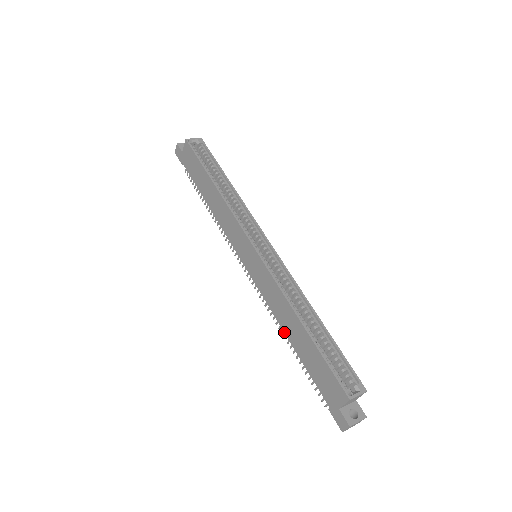
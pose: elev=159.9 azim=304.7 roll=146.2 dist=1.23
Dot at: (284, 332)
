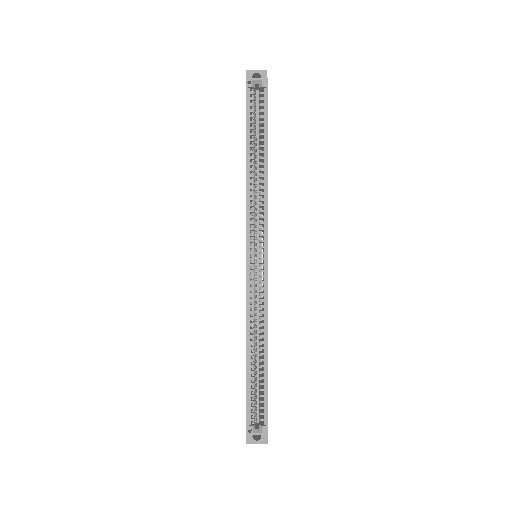
Dot at: occluded
